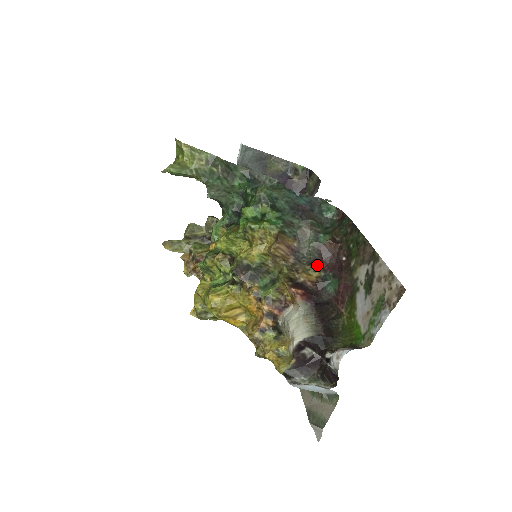
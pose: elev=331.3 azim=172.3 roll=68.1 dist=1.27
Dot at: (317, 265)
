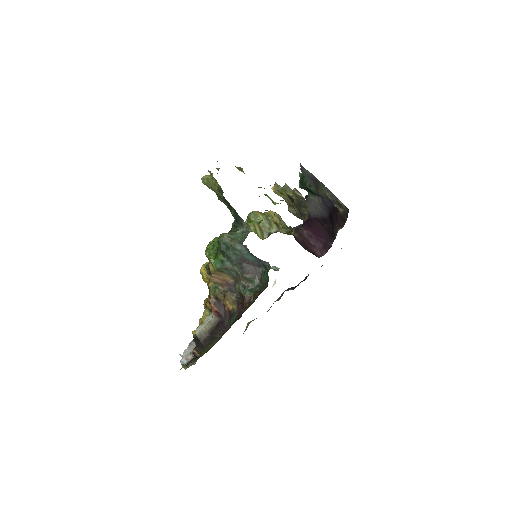
Dot at: (239, 302)
